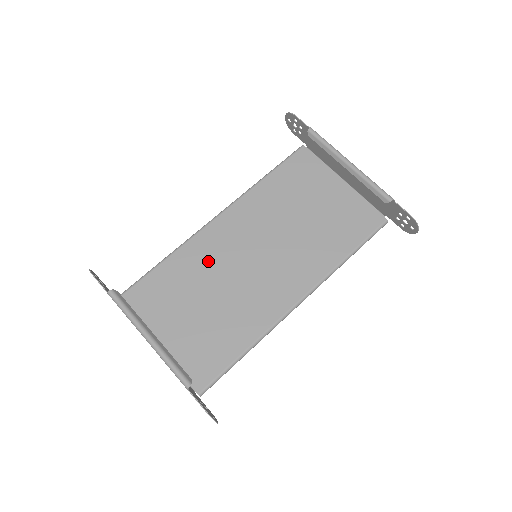
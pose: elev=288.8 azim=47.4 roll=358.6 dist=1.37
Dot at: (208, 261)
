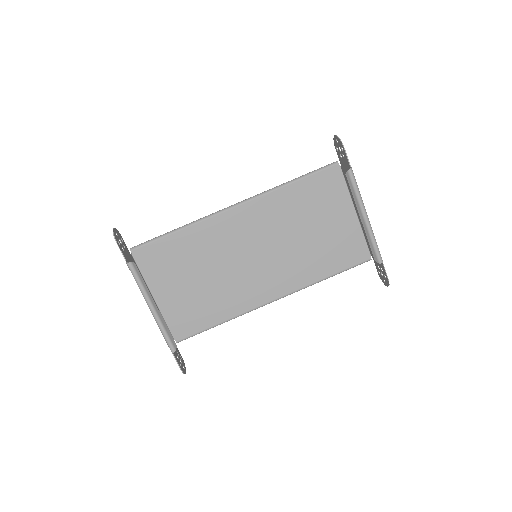
Dot at: (215, 244)
